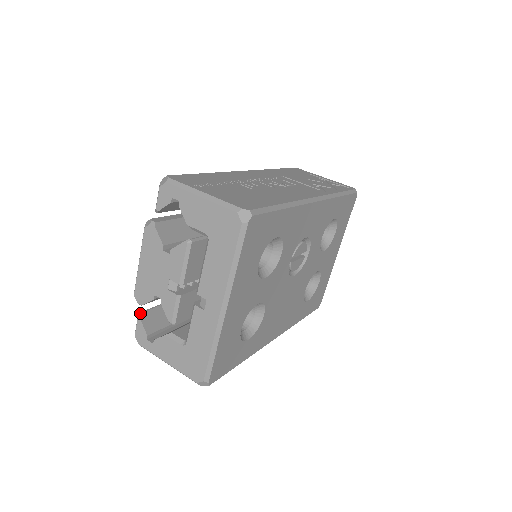
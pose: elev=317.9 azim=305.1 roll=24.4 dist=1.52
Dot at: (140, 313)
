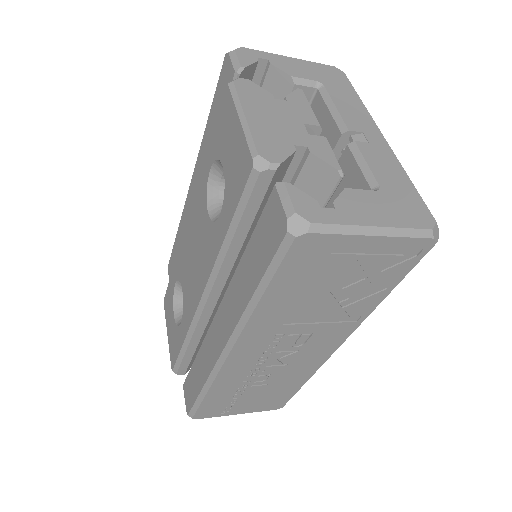
Dot at: (279, 182)
